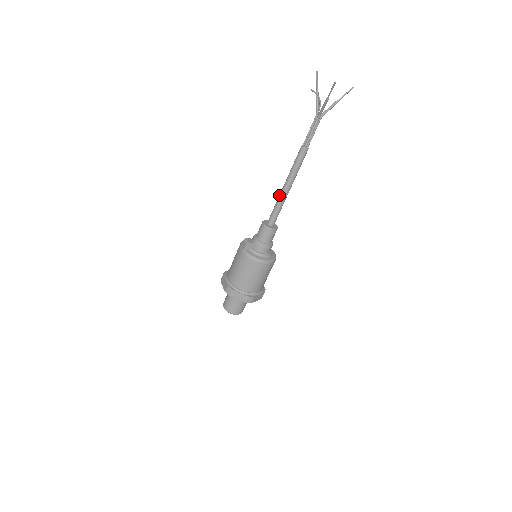
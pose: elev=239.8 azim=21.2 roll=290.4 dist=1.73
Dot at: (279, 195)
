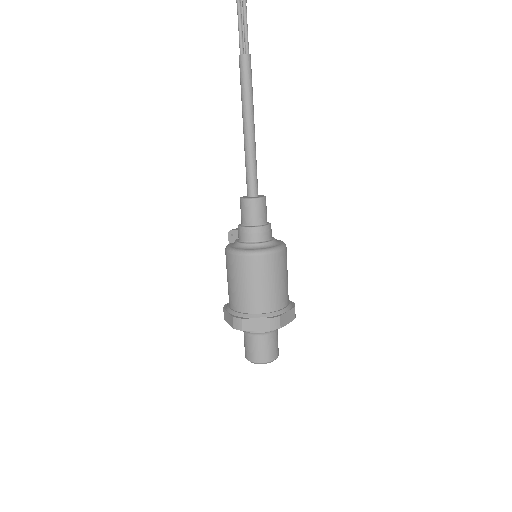
Dot at: occluded
